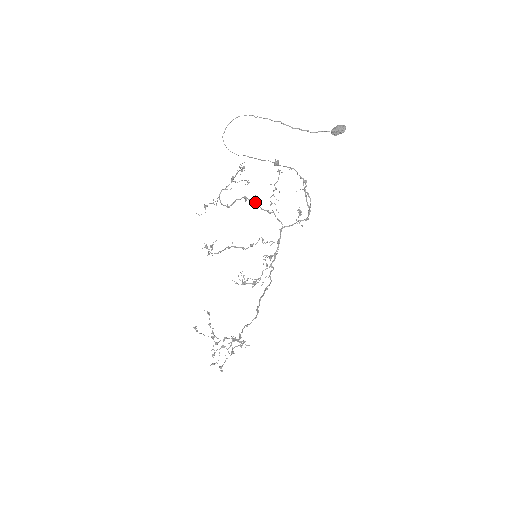
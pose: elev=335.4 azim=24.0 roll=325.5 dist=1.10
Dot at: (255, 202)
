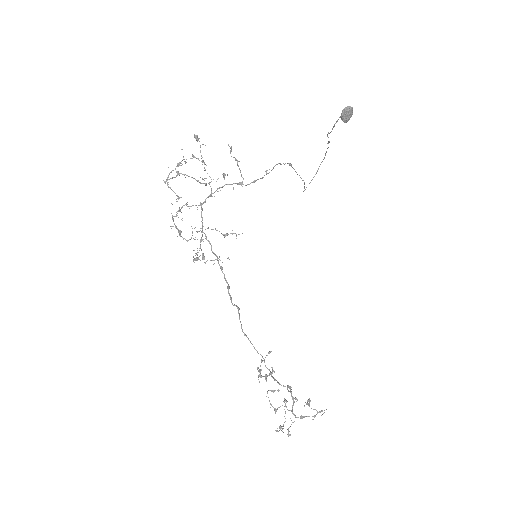
Dot at: (192, 177)
